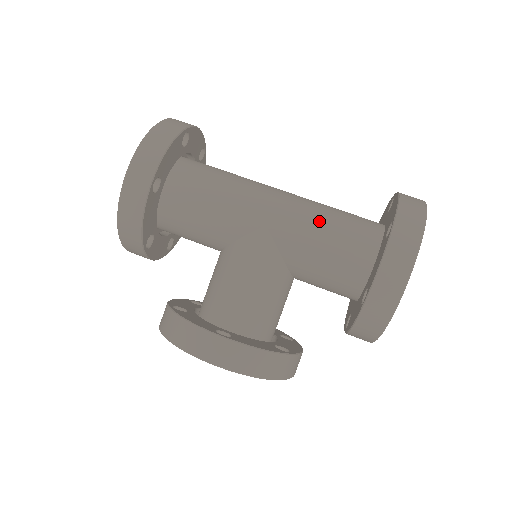
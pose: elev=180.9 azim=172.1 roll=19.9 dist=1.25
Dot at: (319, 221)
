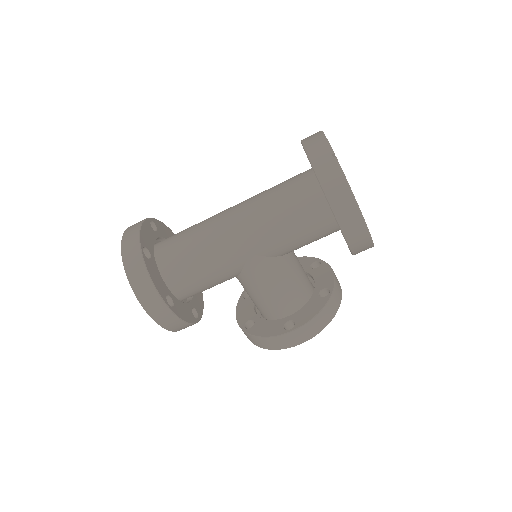
Dot at: (277, 222)
